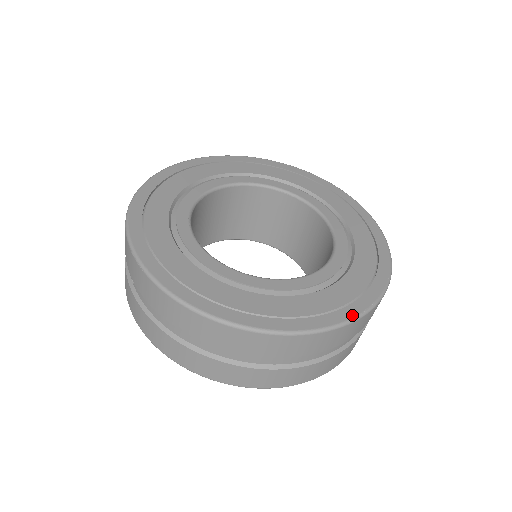
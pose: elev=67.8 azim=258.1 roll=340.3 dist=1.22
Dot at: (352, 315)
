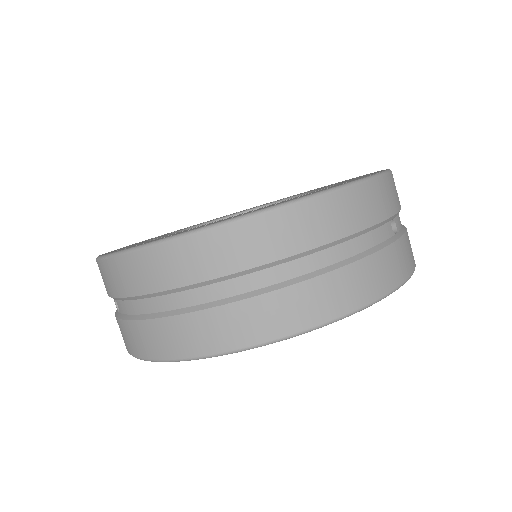
Dot at: (346, 183)
